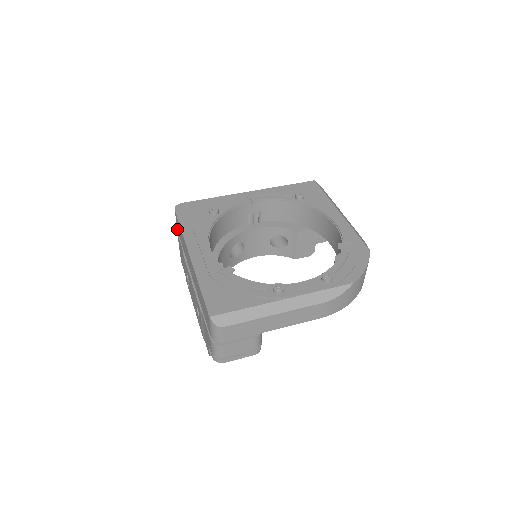
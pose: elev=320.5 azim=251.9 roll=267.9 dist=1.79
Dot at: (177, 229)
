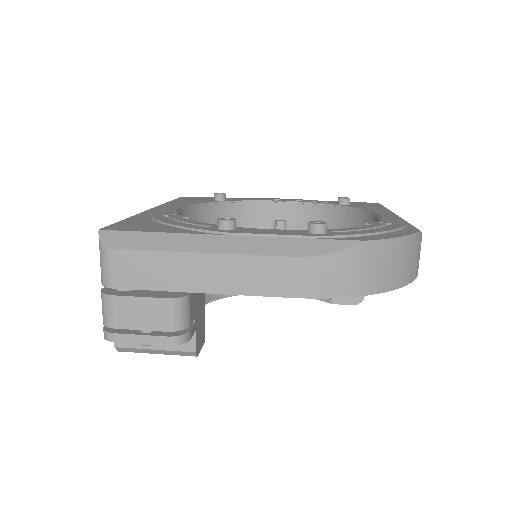
Dot at: occluded
